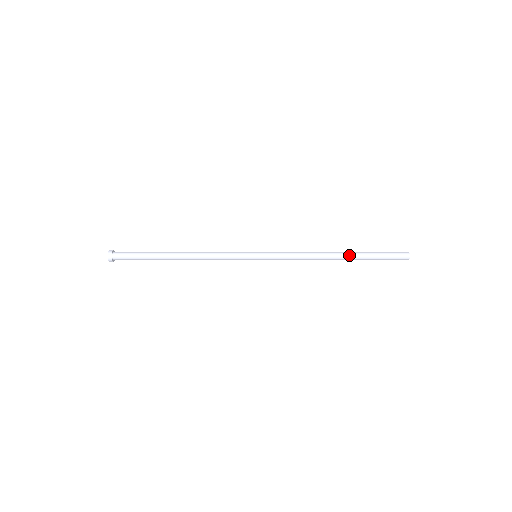
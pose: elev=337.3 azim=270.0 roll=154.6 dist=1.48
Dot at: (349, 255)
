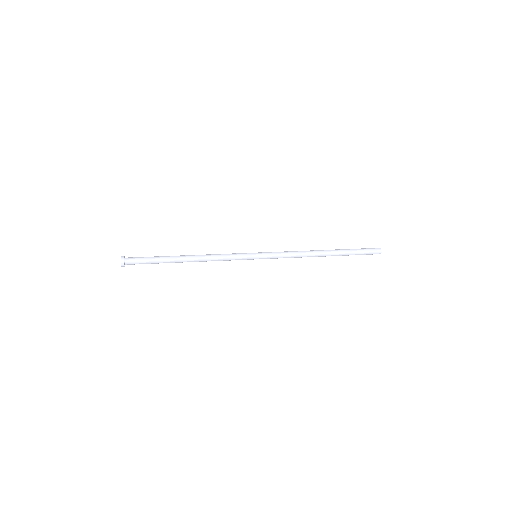
Dot at: (333, 250)
